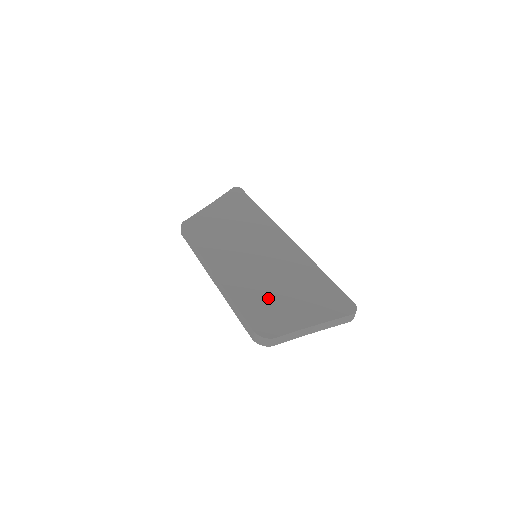
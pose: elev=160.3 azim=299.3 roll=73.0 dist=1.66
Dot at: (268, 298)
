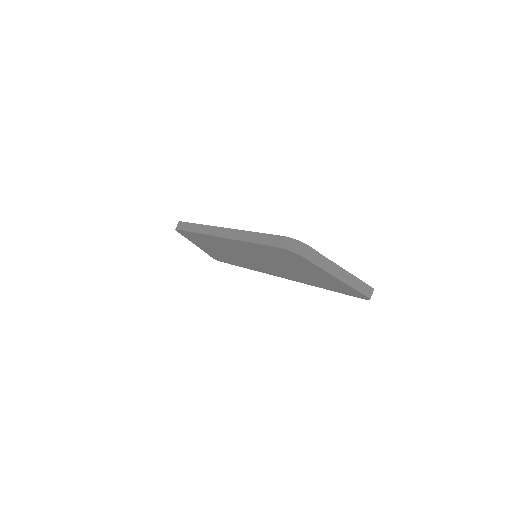
Dot at: occluded
